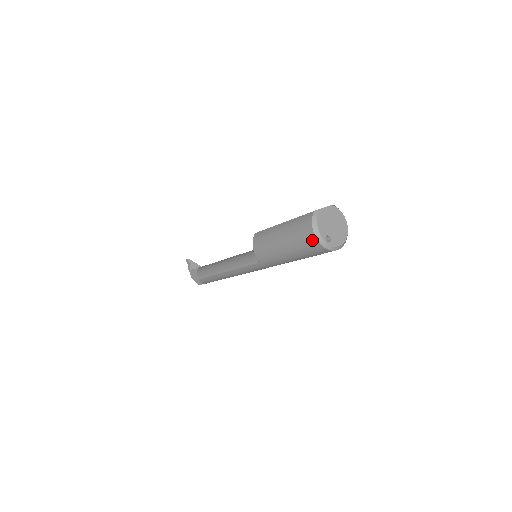
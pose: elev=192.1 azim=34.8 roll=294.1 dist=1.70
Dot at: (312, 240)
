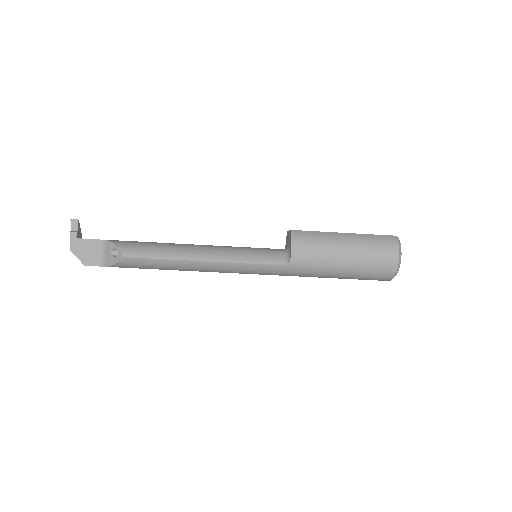
Dot at: (392, 263)
